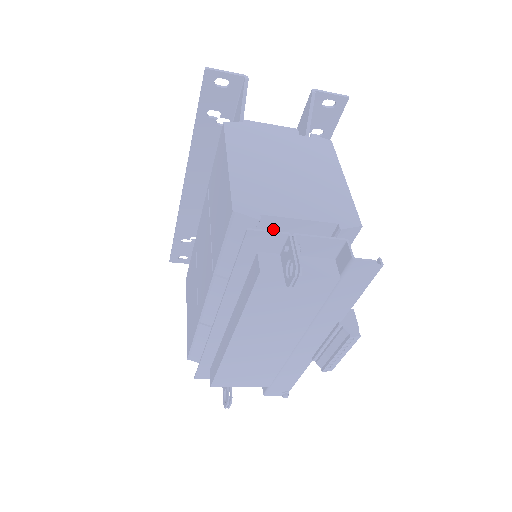
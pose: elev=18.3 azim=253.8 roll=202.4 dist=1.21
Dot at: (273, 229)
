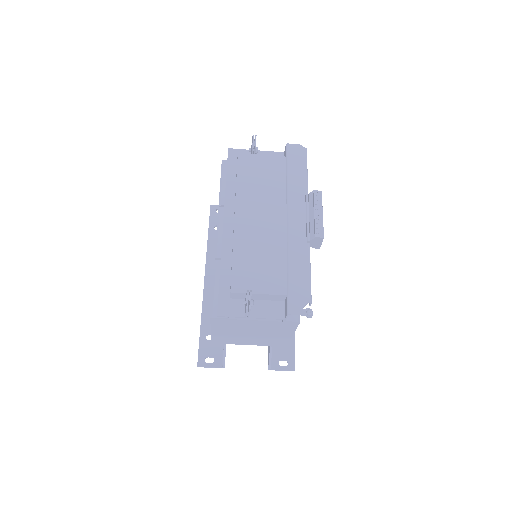
Dot at: occluded
